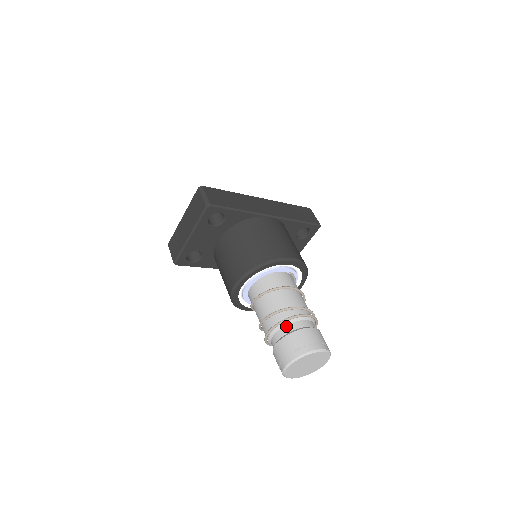
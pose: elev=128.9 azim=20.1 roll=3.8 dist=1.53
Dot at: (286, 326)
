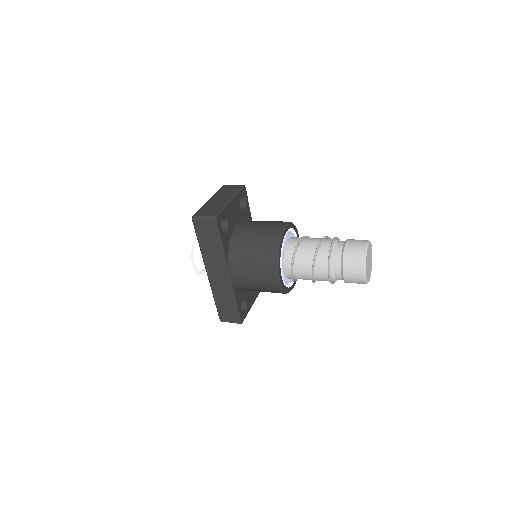
Dot at: occluded
